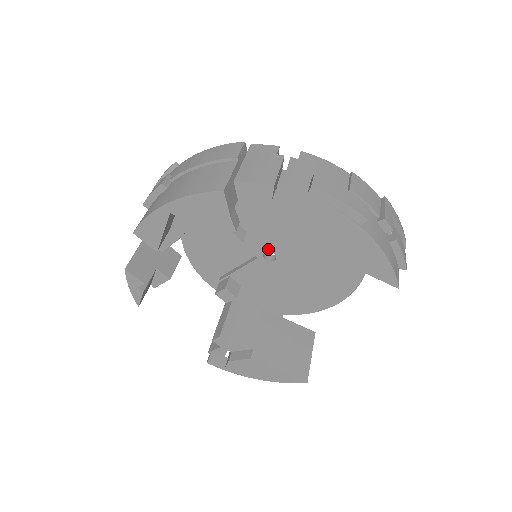
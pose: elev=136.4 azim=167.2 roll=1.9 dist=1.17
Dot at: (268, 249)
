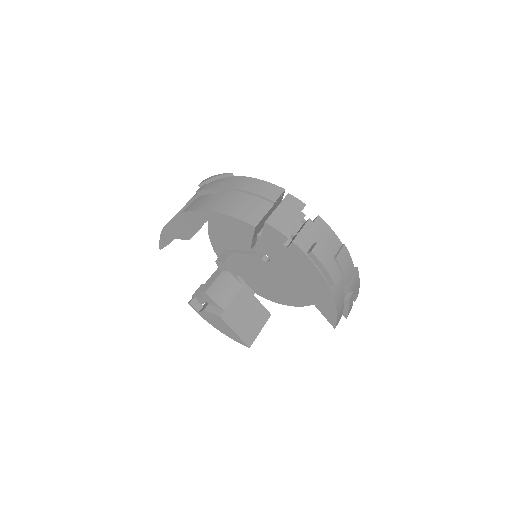
Dot at: (266, 253)
